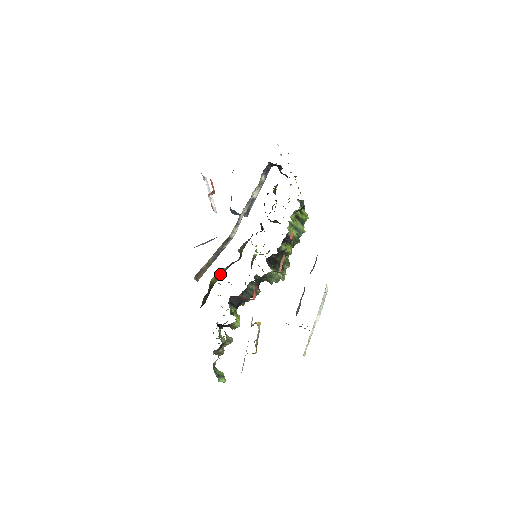
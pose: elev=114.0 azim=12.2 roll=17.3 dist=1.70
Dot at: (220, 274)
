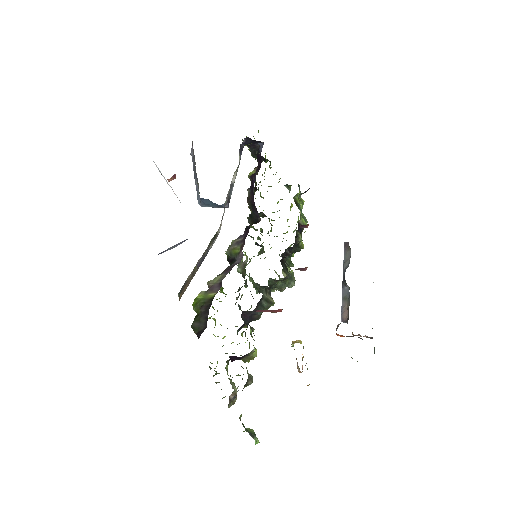
Dot at: (215, 285)
